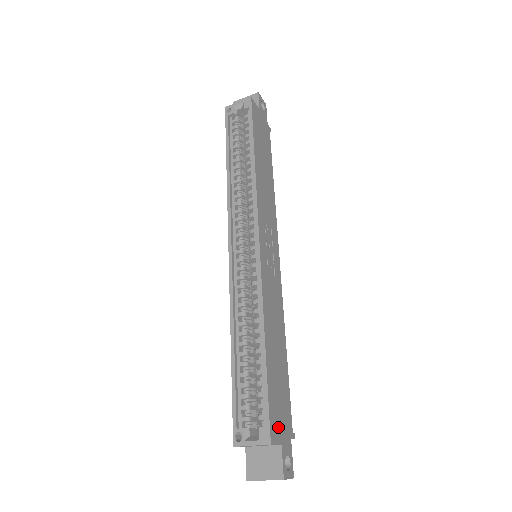
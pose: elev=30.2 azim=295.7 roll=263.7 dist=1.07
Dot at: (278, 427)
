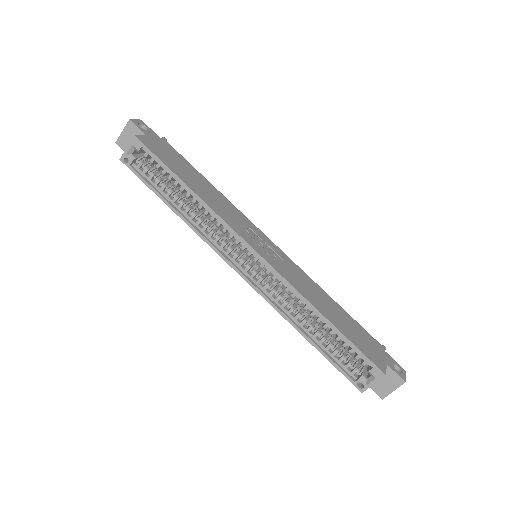
Dot at: (377, 358)
